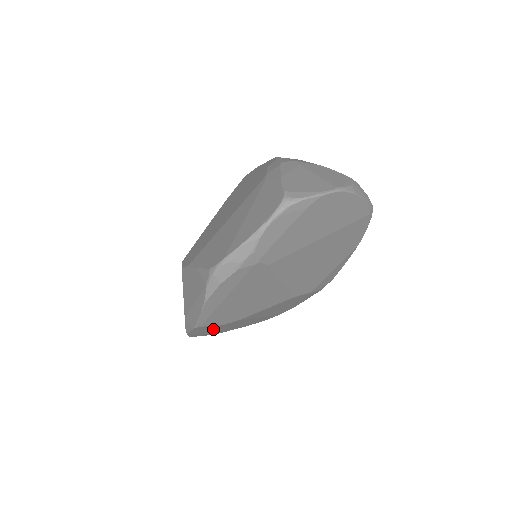
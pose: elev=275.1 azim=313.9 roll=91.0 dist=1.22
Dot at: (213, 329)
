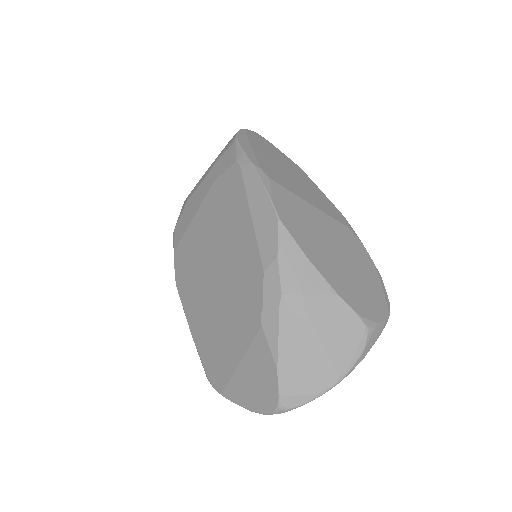
Dot at: occluded
